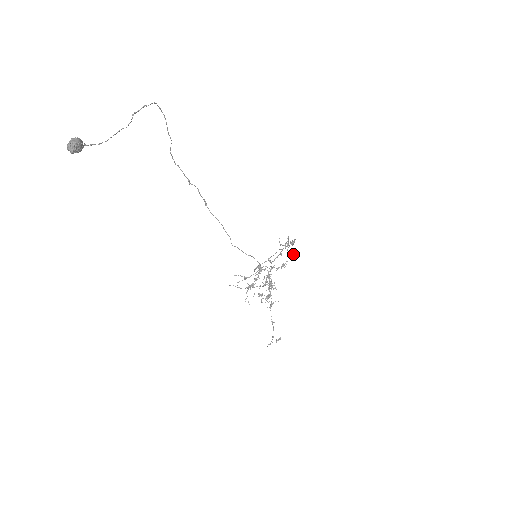
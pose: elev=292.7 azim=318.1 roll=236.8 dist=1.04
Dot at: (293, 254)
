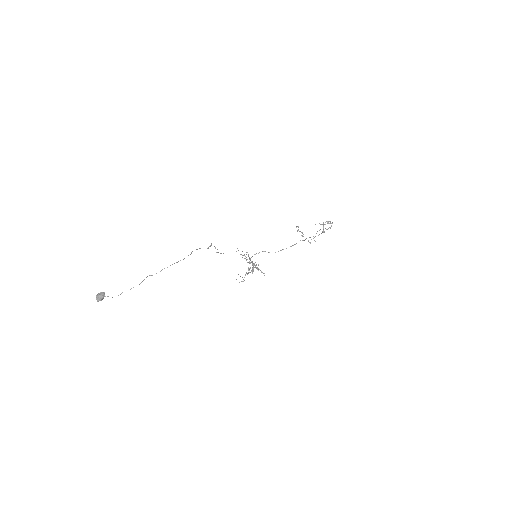
Dot at: occluded
